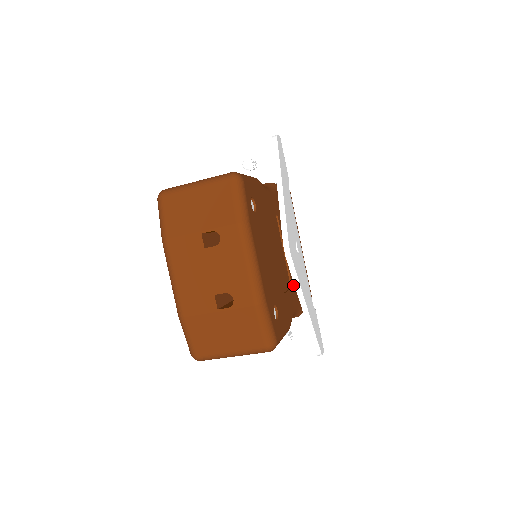
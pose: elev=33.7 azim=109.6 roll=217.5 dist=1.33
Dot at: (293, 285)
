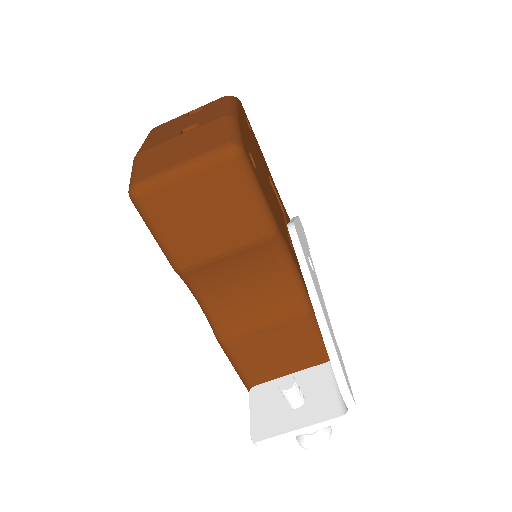
Dot at: (297, 260)
